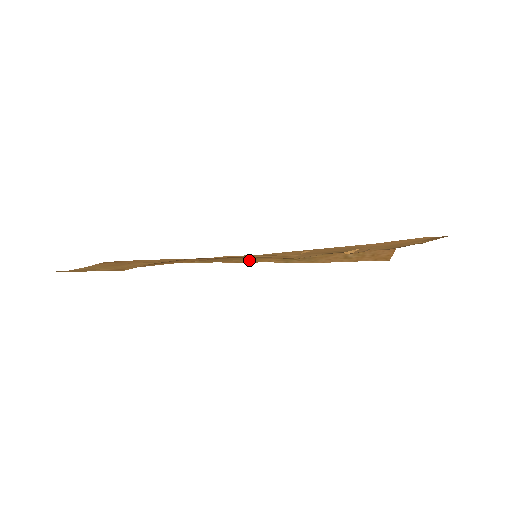
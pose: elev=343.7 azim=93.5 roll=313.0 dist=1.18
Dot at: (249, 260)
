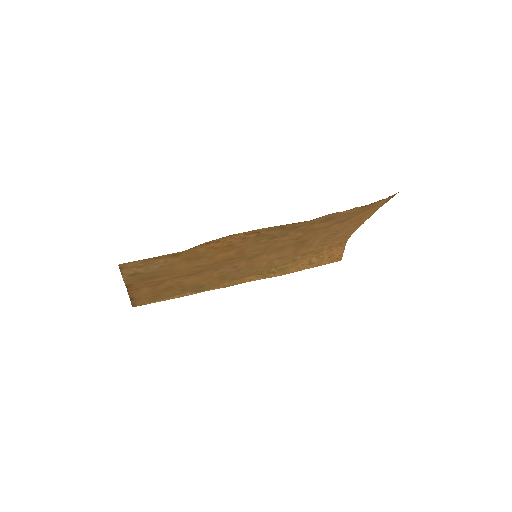
Dot at: (235, 281)
